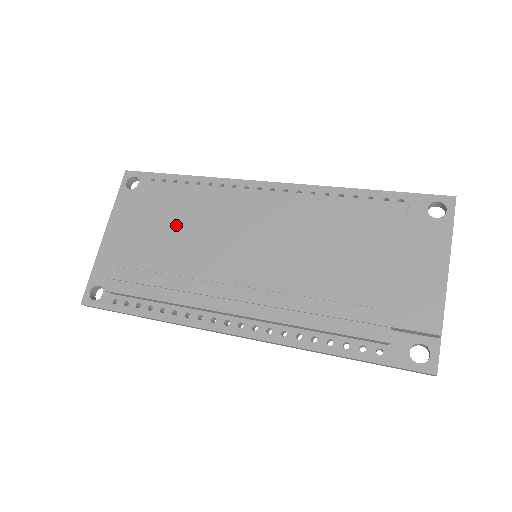
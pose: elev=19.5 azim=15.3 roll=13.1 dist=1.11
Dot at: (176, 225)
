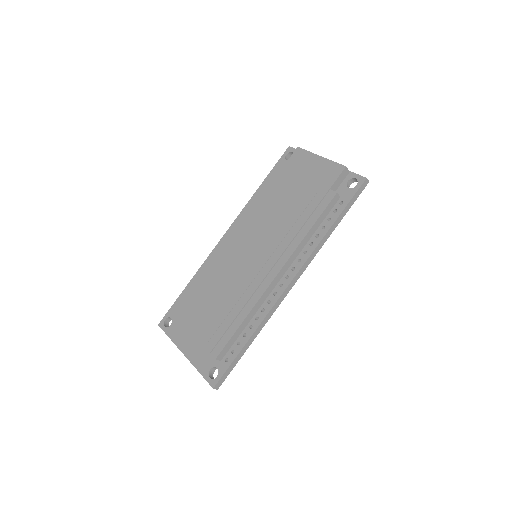
Dot at: (209, 294)
